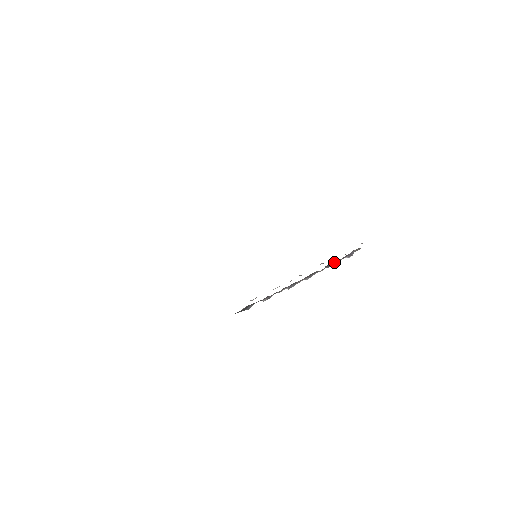
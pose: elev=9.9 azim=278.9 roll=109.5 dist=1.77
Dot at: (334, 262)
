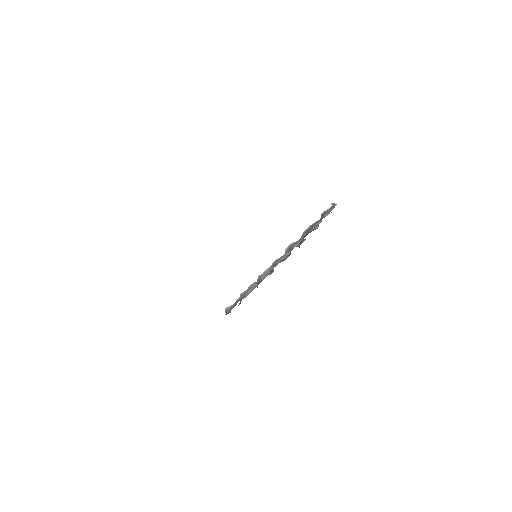
Dot at: occluded
